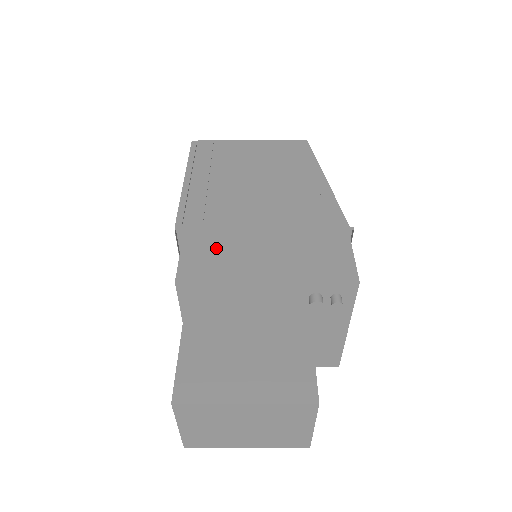
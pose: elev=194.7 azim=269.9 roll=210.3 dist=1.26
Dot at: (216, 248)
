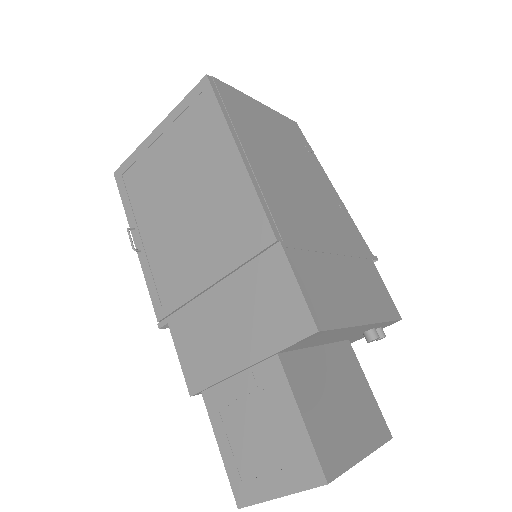
Dot at: (319, 277)
